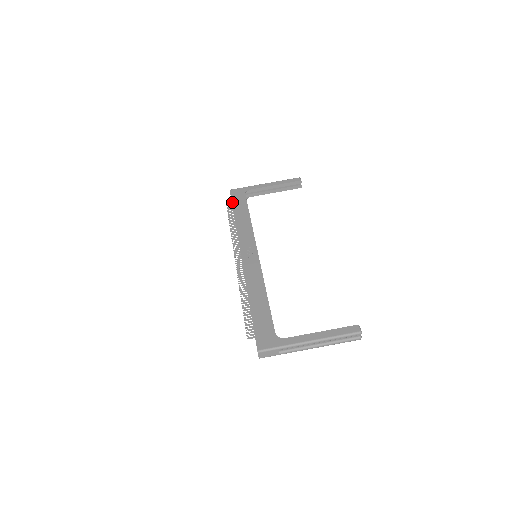
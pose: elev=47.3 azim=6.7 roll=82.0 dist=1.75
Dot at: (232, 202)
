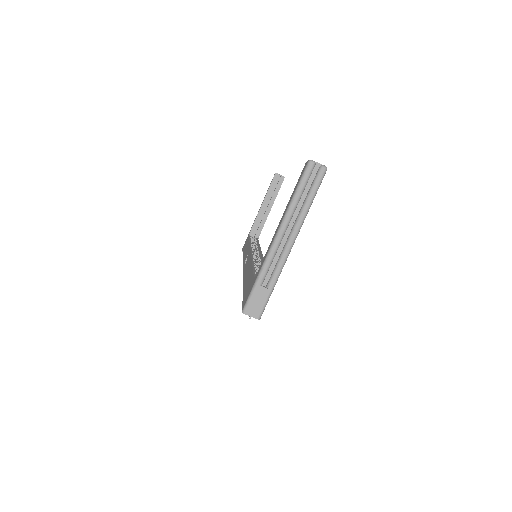
Dot at: occluded
